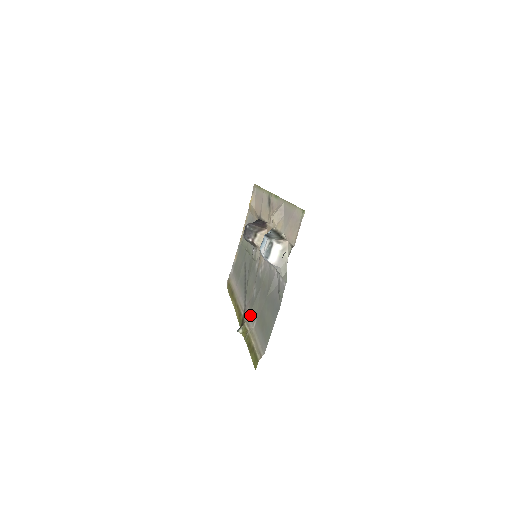
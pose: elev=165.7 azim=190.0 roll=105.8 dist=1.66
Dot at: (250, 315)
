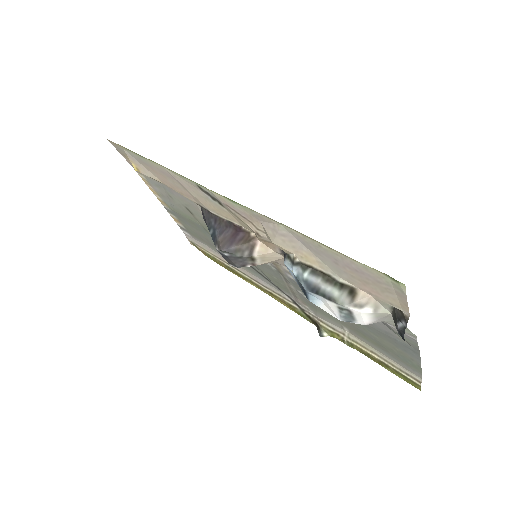
Dot at: (322, 317)
